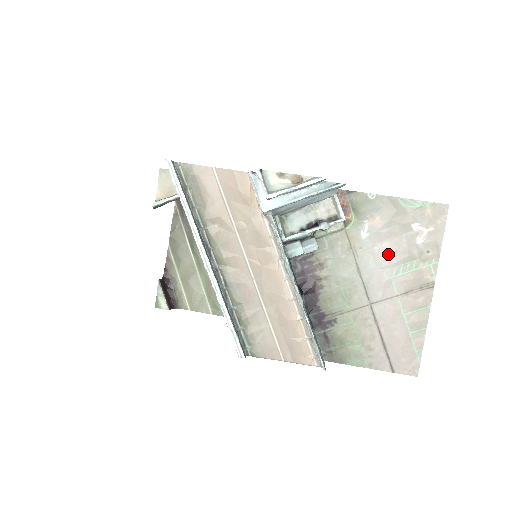
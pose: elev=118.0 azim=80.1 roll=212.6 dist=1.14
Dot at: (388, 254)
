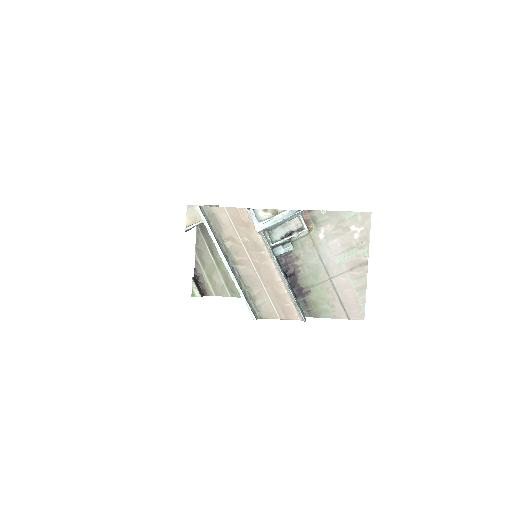
Dot at: (338, 247)
